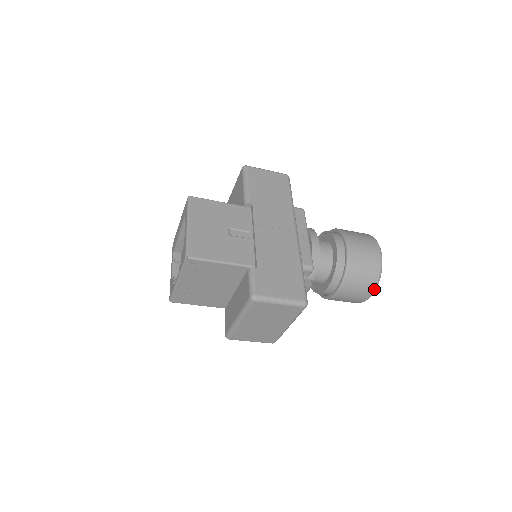
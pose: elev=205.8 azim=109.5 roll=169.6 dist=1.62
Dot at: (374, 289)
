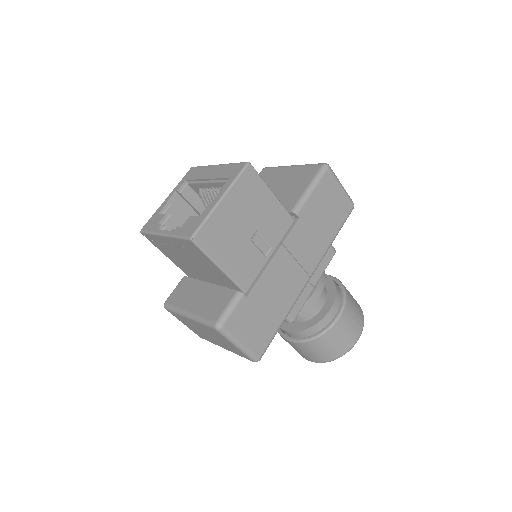
Dot at: (322, 362)
